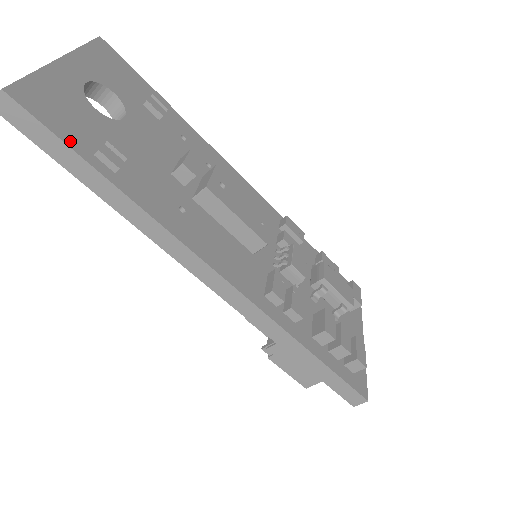
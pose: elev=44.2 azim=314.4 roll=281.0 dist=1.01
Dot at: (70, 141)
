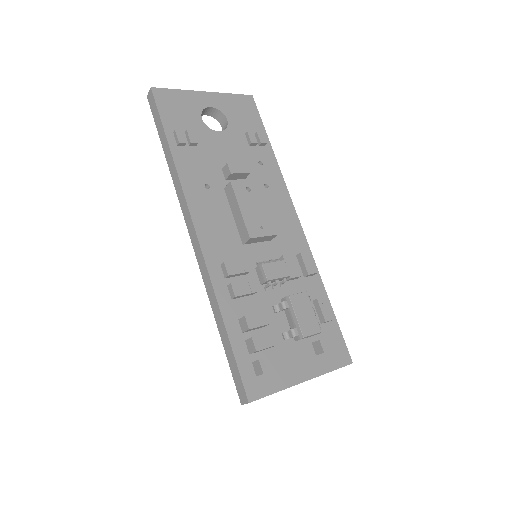
Dot at: (165, 120)
